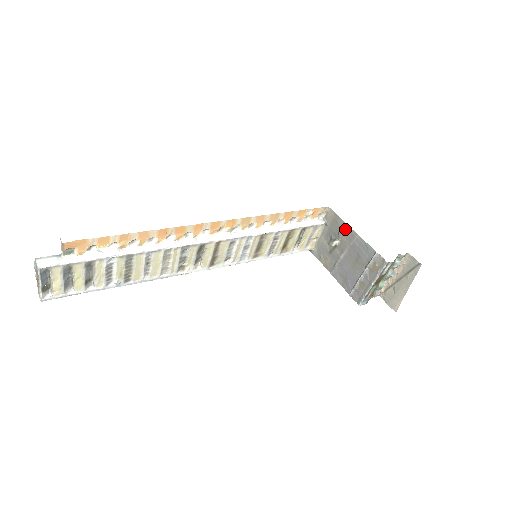
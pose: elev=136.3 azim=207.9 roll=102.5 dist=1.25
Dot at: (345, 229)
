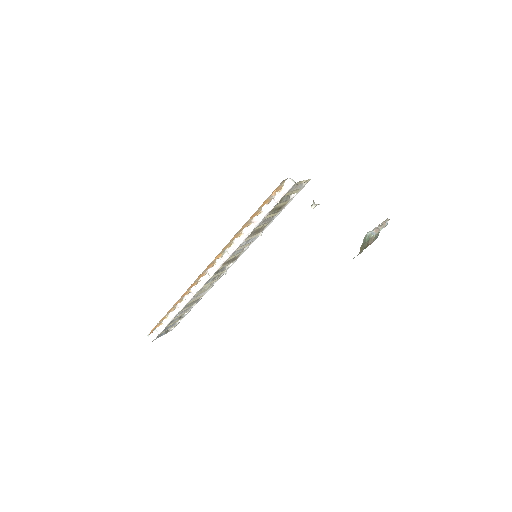
Dot at: occluded
